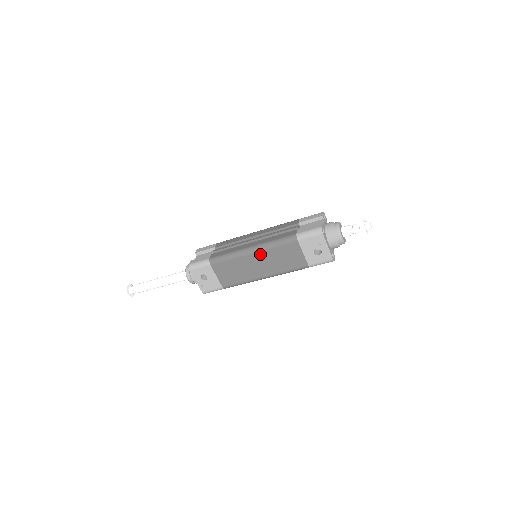
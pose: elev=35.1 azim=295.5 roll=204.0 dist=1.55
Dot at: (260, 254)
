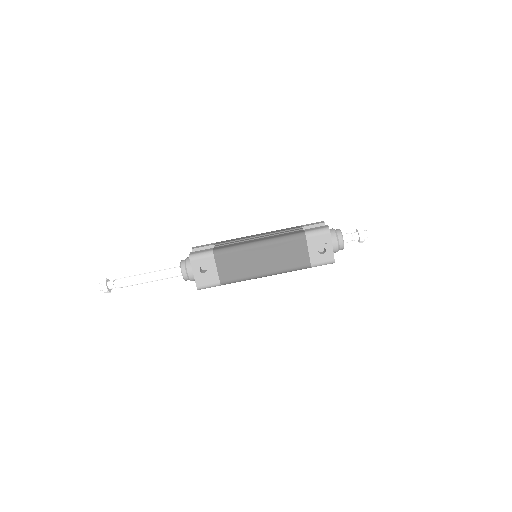
Dot at: (267, 248)
